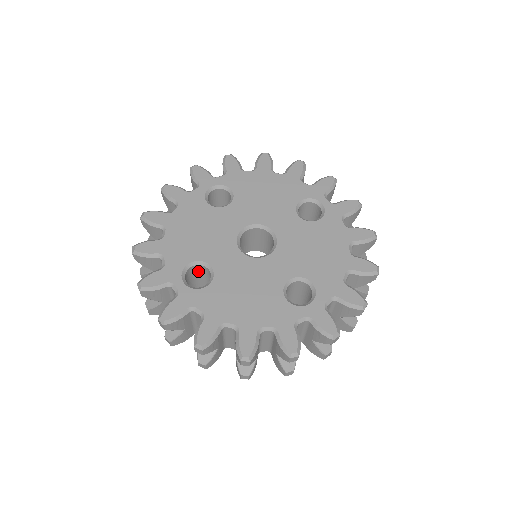
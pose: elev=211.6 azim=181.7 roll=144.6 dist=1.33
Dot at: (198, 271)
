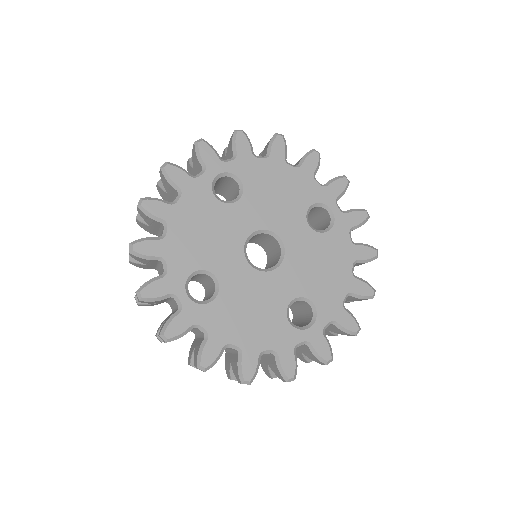
Dot at: (199, 275)
